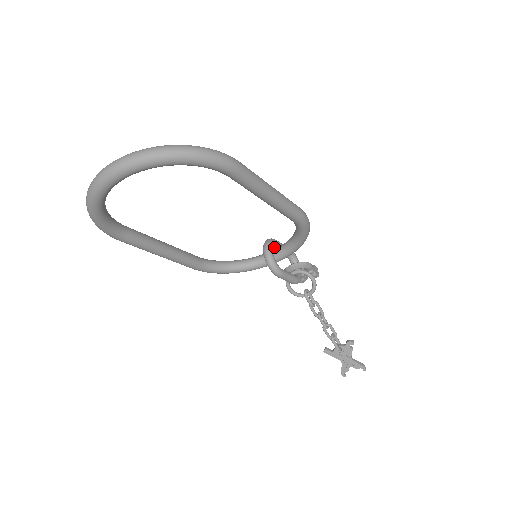
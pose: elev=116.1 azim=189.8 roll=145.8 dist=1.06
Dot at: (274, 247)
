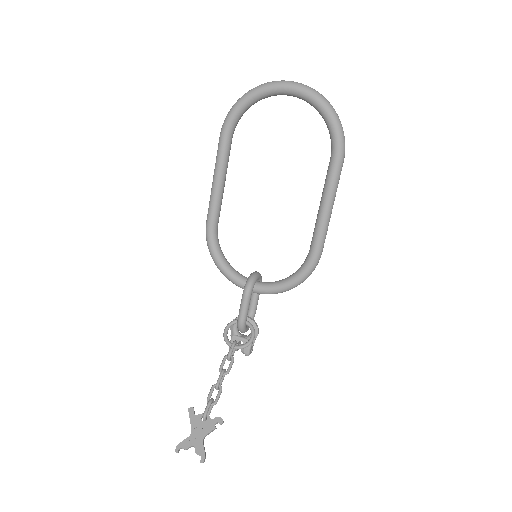
Dot at: occluded
